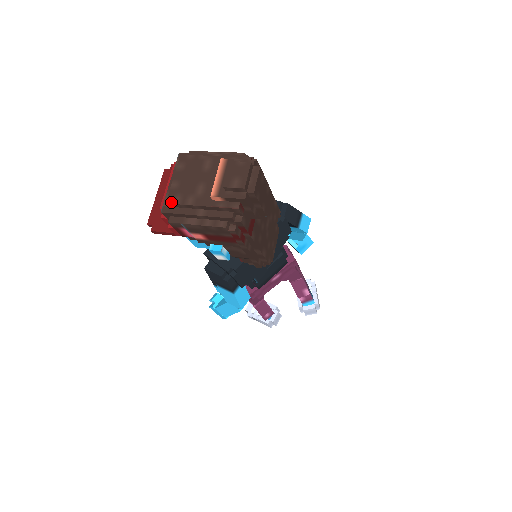
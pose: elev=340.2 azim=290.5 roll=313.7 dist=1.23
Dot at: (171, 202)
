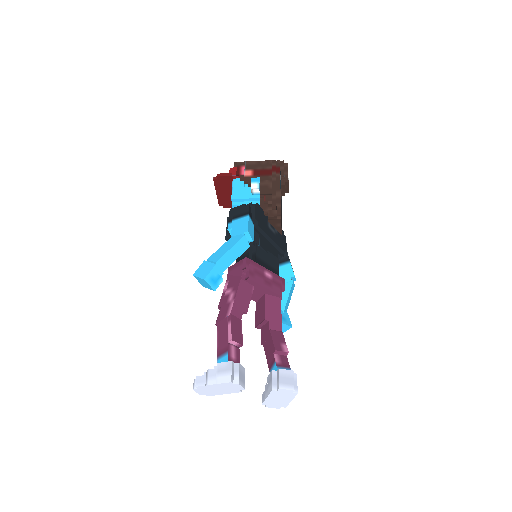
Dot at: occluded
